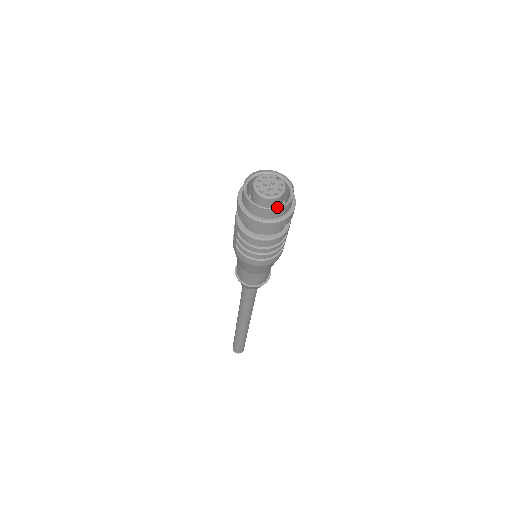
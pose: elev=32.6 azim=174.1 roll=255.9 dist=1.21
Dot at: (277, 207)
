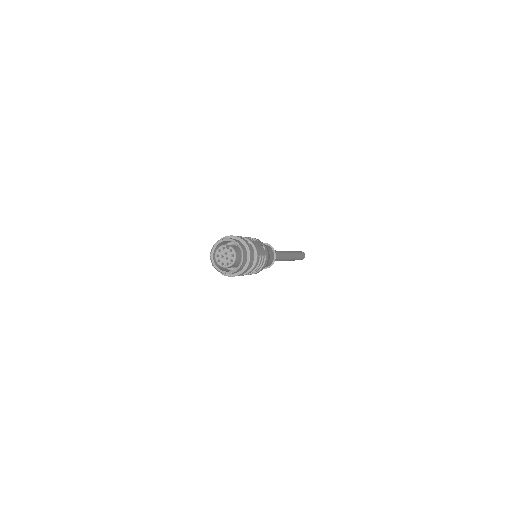
Dot at: (237, 269)
